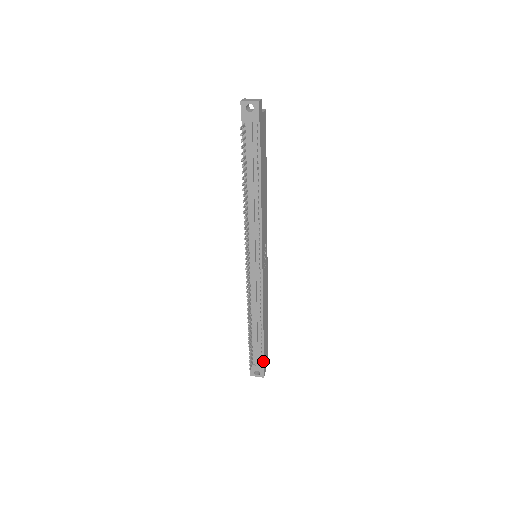
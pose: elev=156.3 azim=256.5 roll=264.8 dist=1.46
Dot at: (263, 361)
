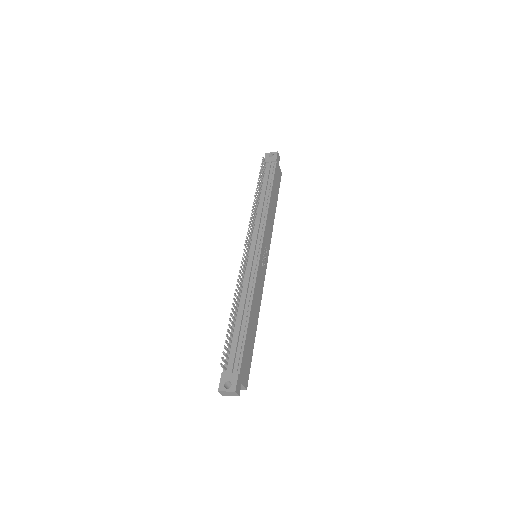
Dot at: (240, 367)
